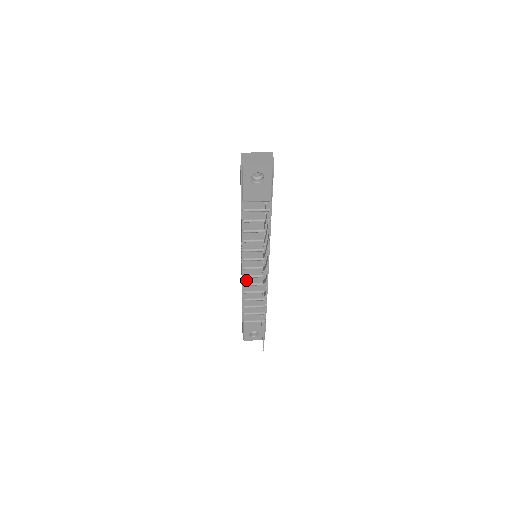
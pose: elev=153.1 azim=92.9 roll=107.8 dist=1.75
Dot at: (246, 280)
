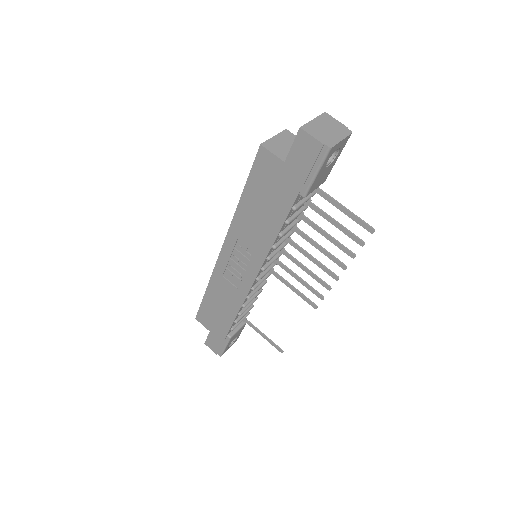
Dot at: (250, 291)
